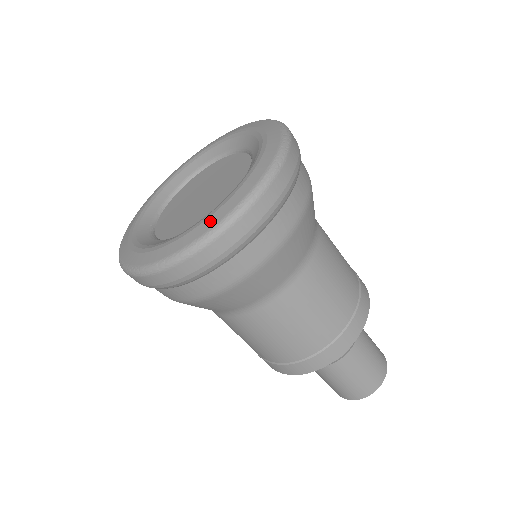
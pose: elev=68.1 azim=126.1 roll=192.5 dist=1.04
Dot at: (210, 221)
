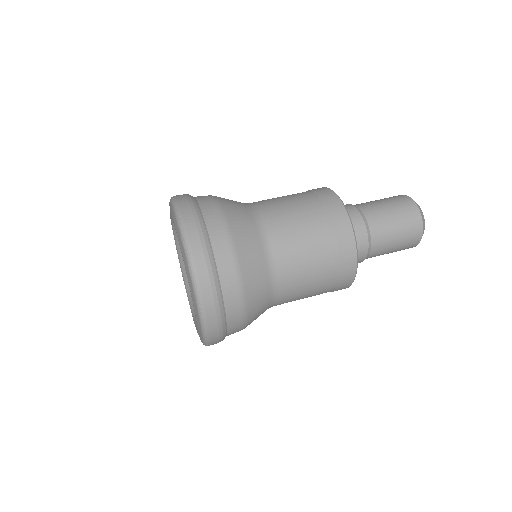
Dot at: (194, 304)
